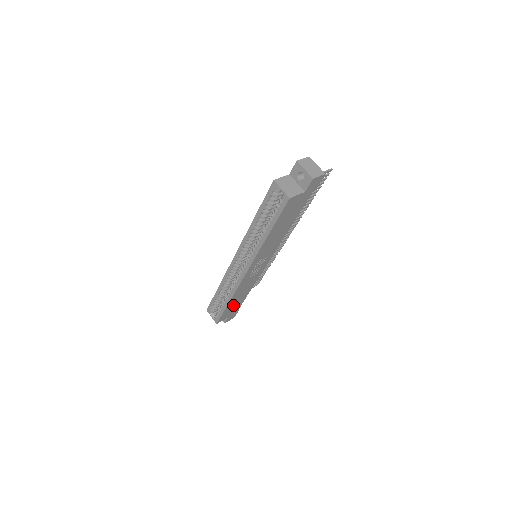
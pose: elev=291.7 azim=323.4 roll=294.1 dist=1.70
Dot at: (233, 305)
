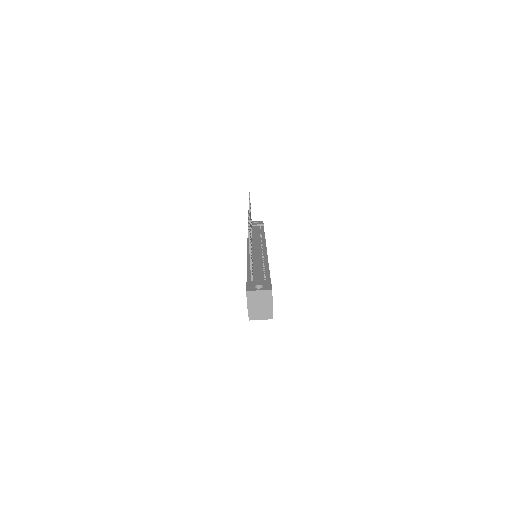
Dot at: occluded
